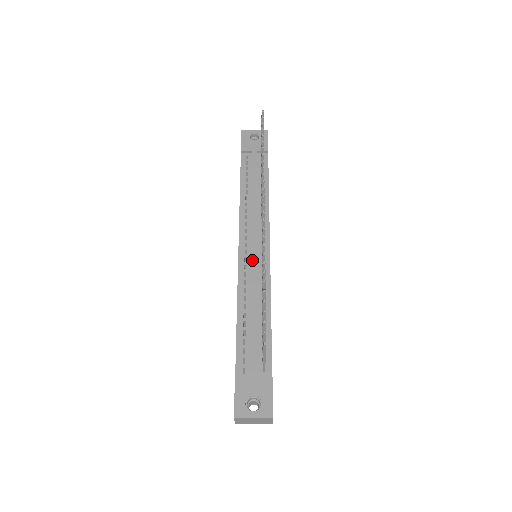
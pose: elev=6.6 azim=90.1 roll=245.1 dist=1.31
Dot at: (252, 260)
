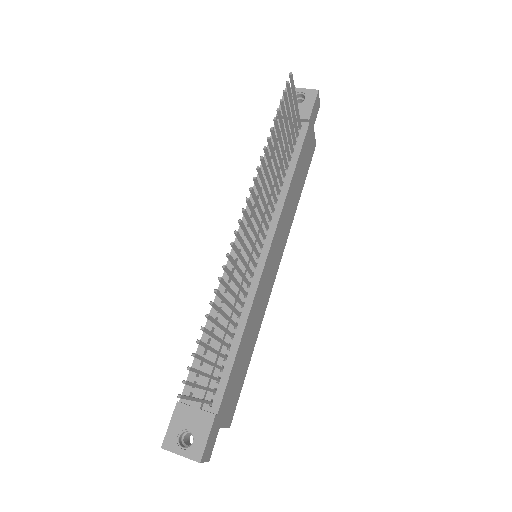
Dot at: (241, 265)
